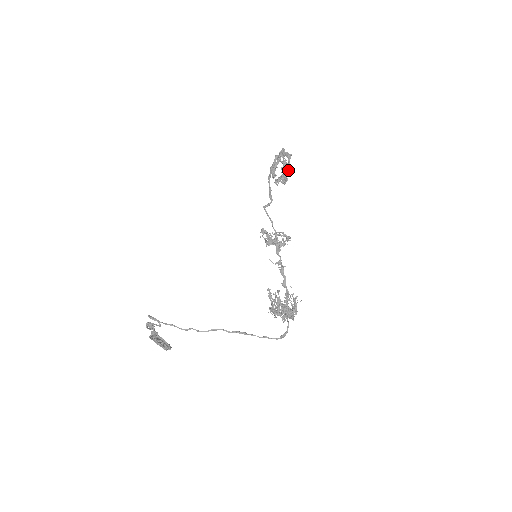
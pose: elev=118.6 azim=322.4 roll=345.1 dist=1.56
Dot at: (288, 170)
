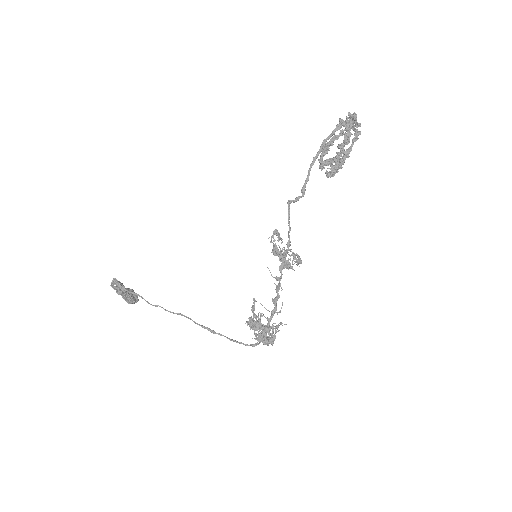
Dot at: (344, 159)
